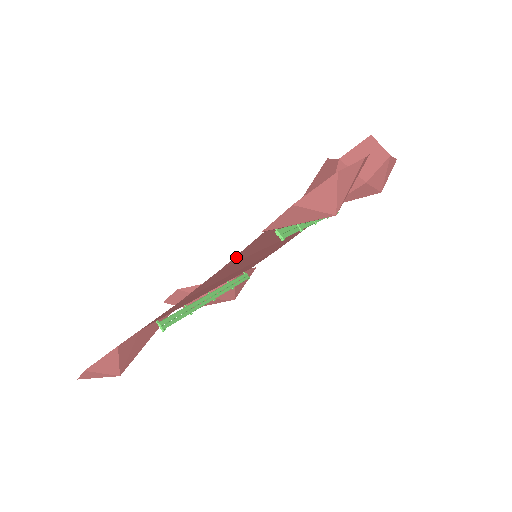
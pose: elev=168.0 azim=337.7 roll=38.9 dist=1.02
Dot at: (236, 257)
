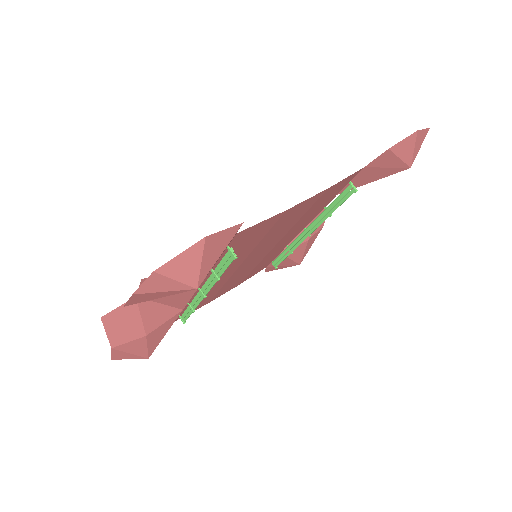
Dot at: (335, 186)
